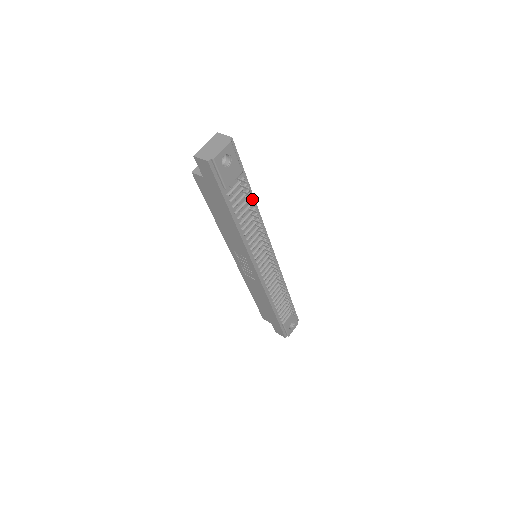
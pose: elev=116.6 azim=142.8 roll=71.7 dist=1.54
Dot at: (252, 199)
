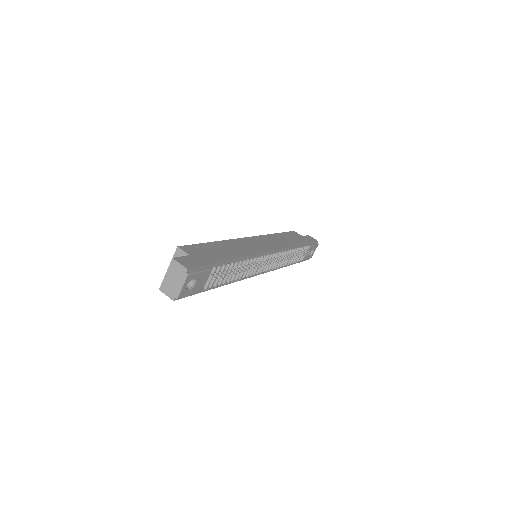
Dot at: (230, 275)
